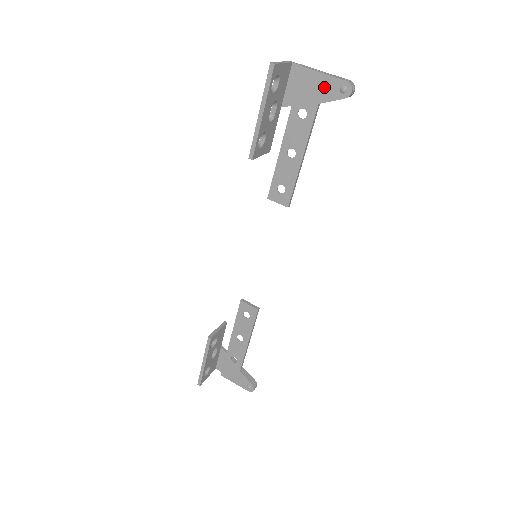
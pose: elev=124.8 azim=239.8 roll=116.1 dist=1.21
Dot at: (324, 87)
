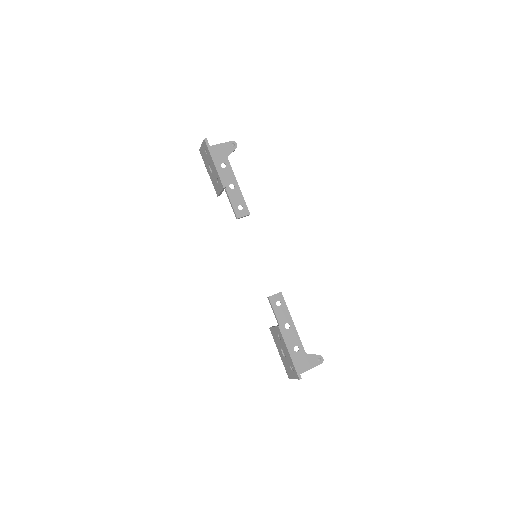
Dot at: (224, 149)
